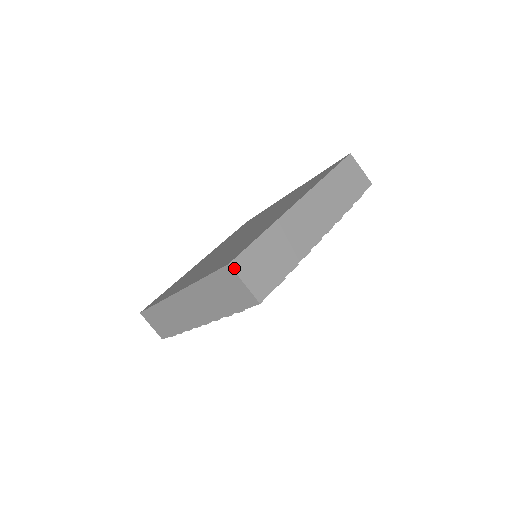
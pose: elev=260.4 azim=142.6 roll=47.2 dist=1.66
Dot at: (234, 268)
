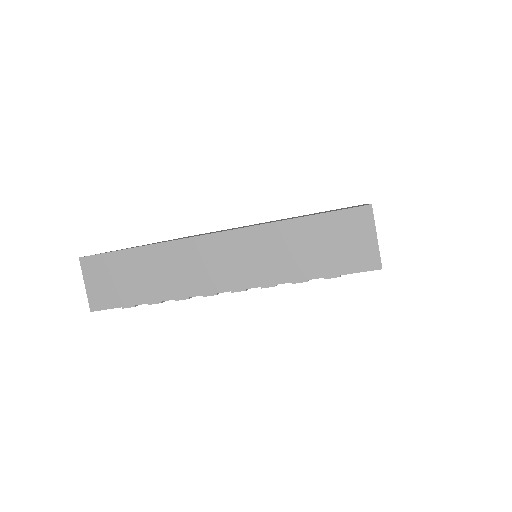
Dot at: occluded
